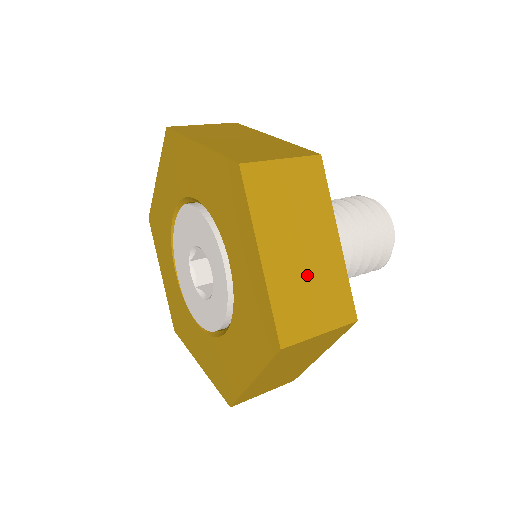
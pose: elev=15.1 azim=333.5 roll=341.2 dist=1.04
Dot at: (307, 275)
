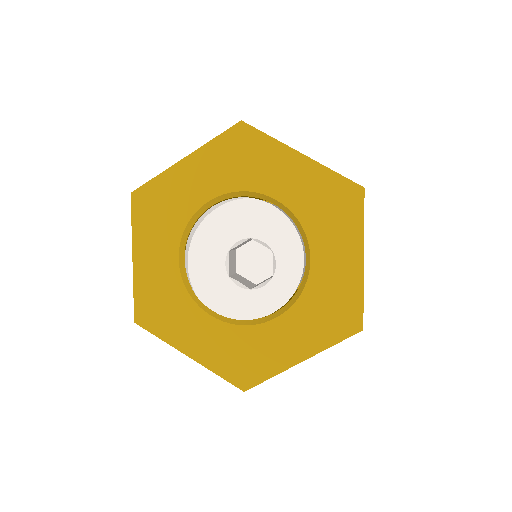
Dot at: occluded
